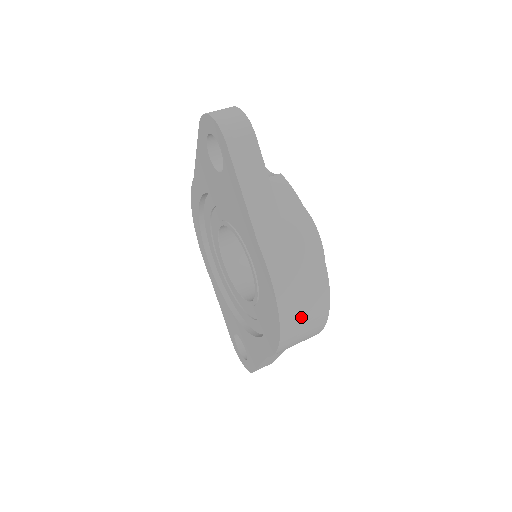
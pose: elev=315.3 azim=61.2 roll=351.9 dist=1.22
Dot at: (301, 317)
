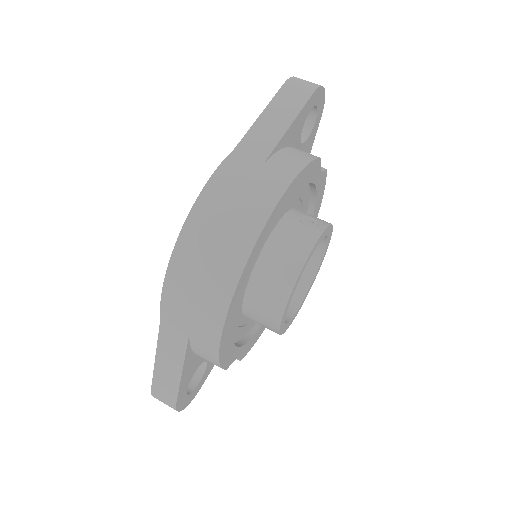
Dot at: (207, 246)
